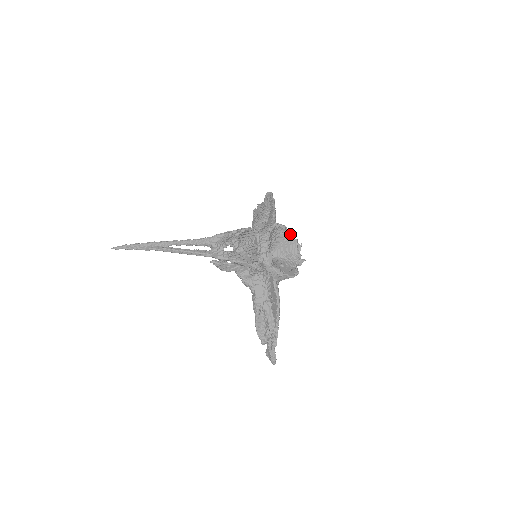
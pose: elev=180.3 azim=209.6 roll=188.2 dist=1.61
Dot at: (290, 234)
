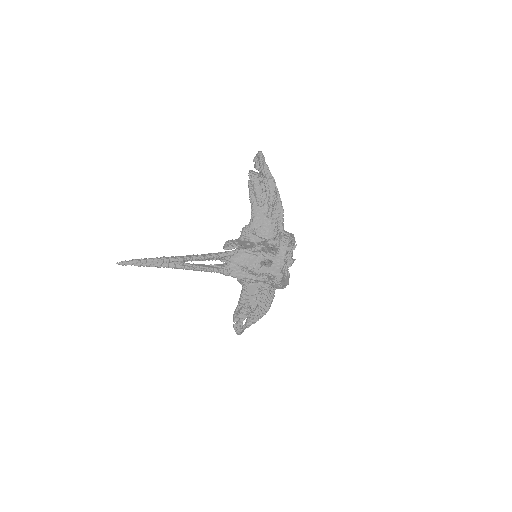
Dot at: occluded
